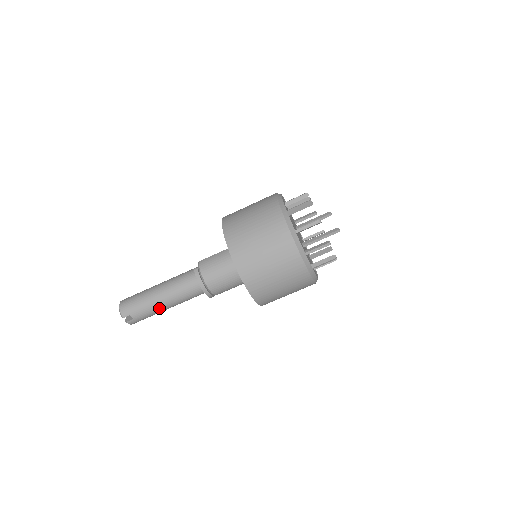
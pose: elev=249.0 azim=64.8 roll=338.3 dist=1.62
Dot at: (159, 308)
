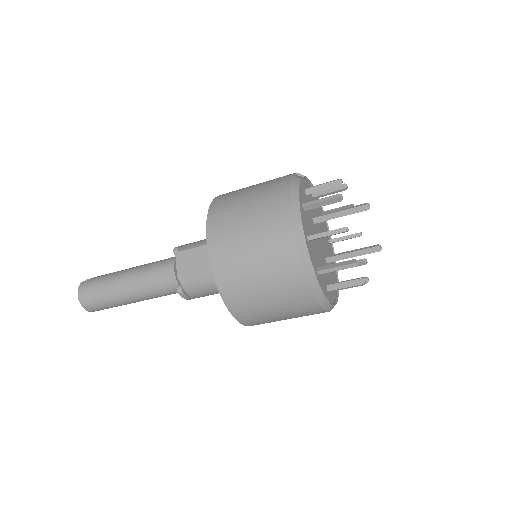
Dot at: occluded
